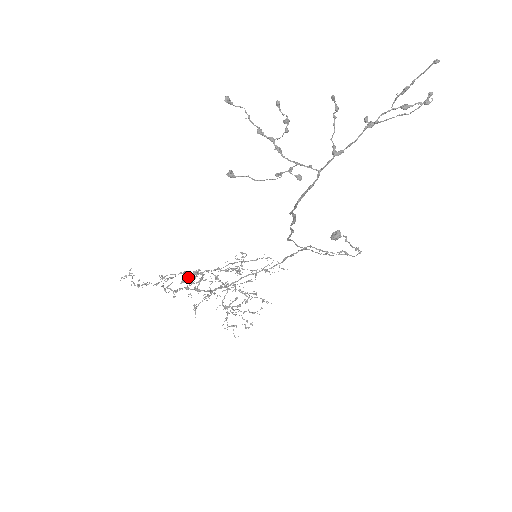
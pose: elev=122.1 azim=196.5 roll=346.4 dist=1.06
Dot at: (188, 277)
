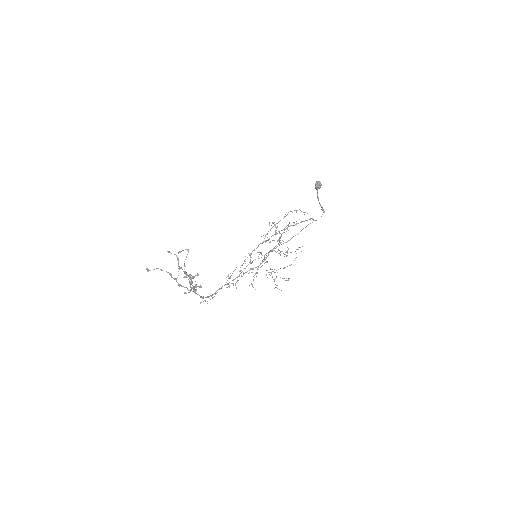
Dot at: occluded
